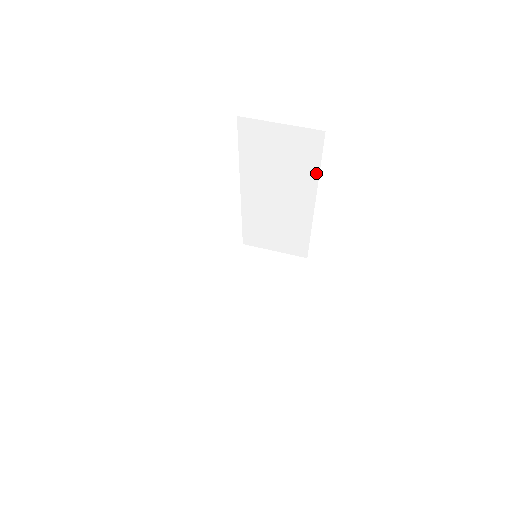
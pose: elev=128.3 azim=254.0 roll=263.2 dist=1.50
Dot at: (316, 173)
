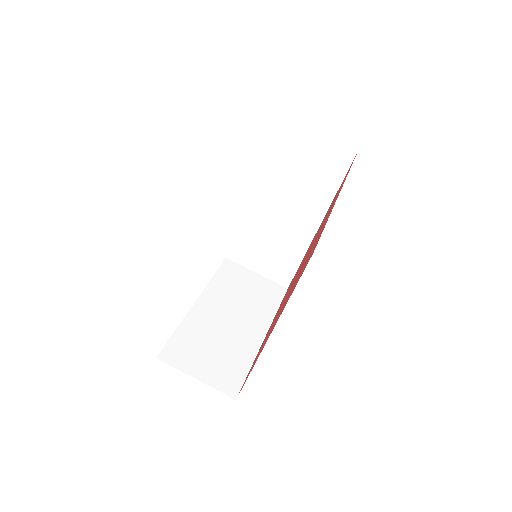
Dot at: (332, 195)
